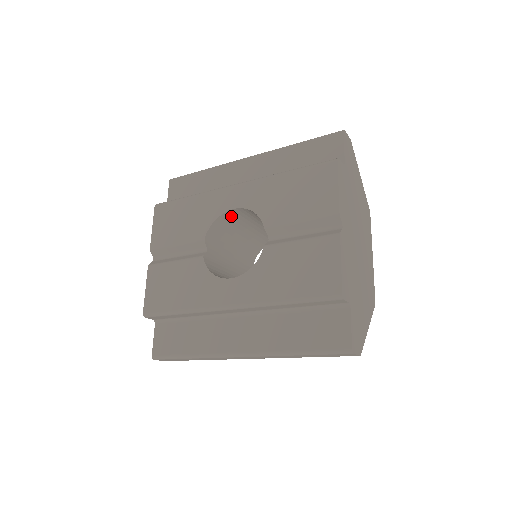
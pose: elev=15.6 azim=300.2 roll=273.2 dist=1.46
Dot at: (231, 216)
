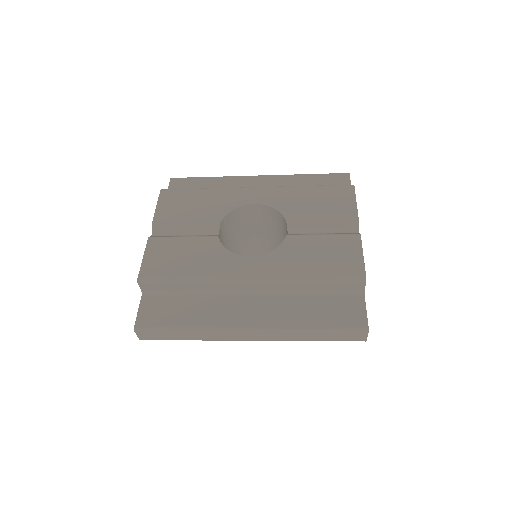
Dot at: (245, 212)
